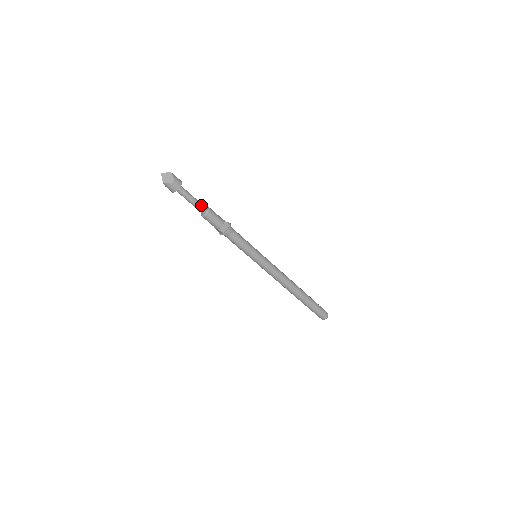
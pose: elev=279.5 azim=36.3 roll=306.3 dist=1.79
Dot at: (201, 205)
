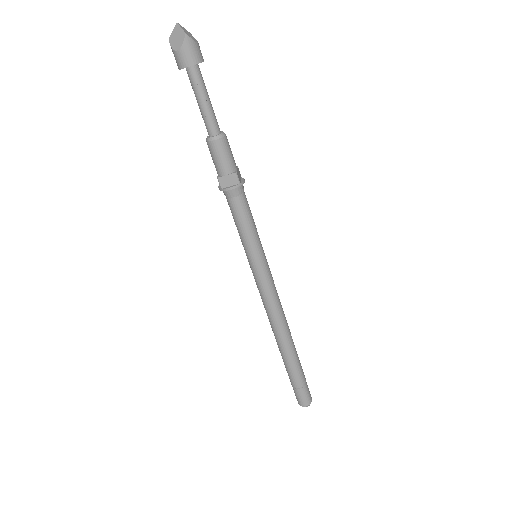
Dot at: (215, 119)
